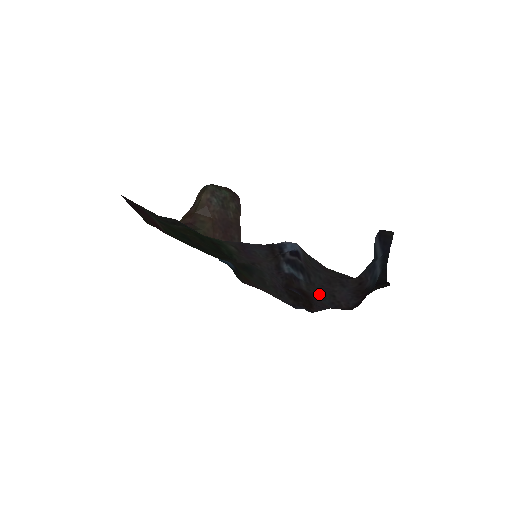
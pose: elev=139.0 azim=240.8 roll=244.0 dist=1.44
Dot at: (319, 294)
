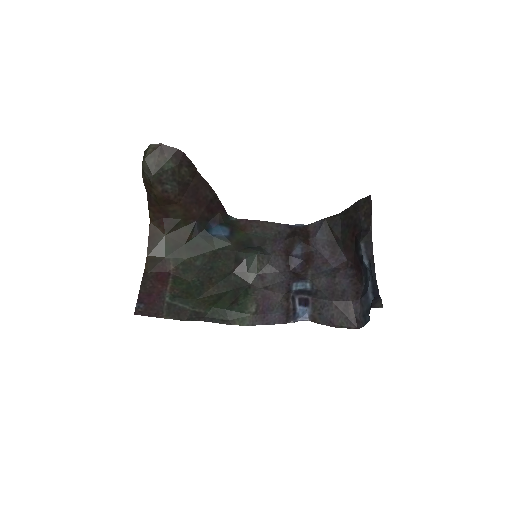
Dot at: (322, 275)
